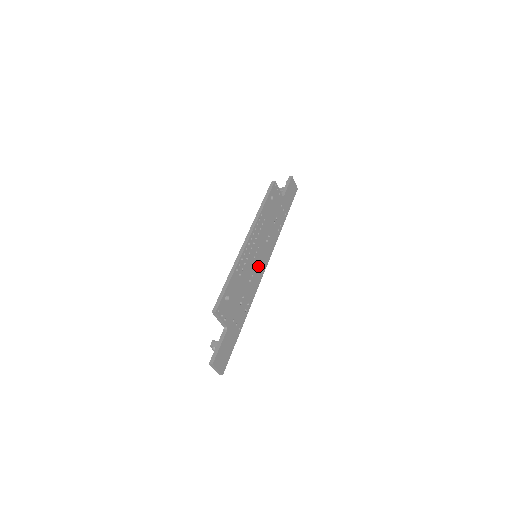
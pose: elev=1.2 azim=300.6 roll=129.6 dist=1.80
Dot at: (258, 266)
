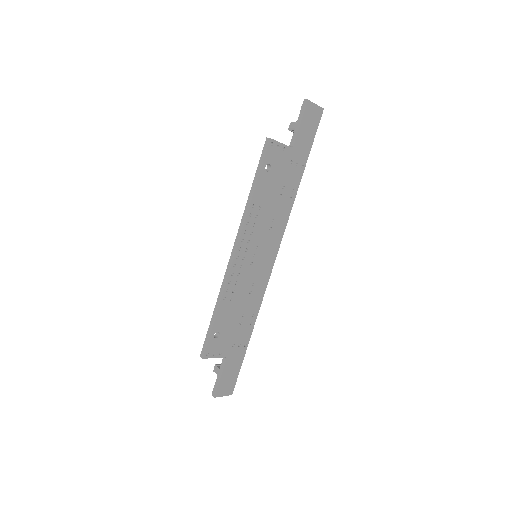
Dot at: (261, 267)
